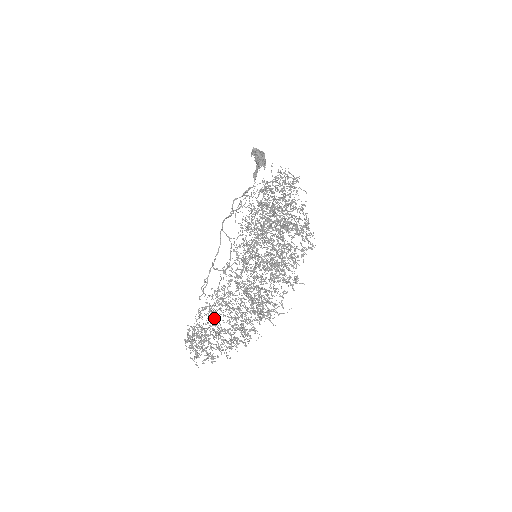
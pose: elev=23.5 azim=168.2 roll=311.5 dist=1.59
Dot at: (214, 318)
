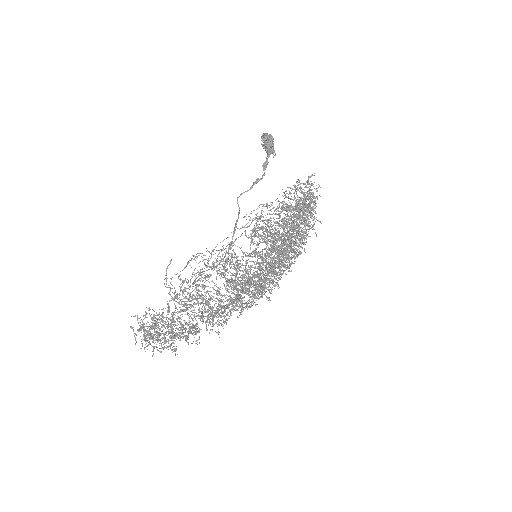
Dot at: (191, 327)
